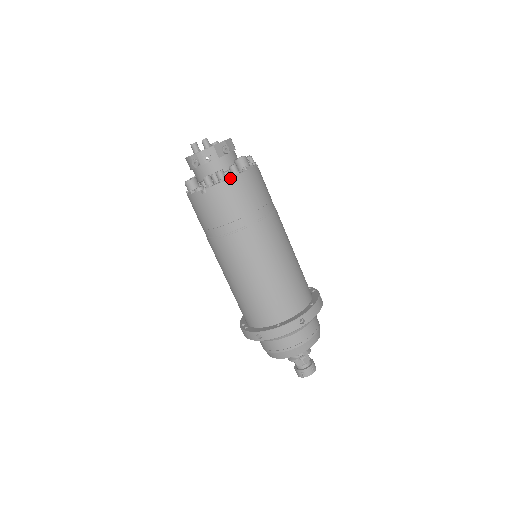
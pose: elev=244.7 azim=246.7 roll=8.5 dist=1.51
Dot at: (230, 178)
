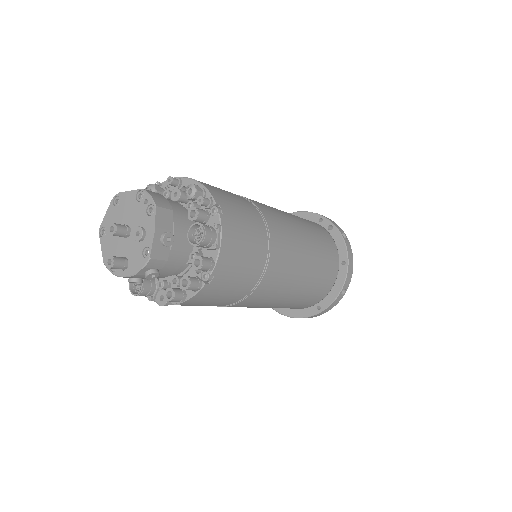
Dot at: (207, 280)
